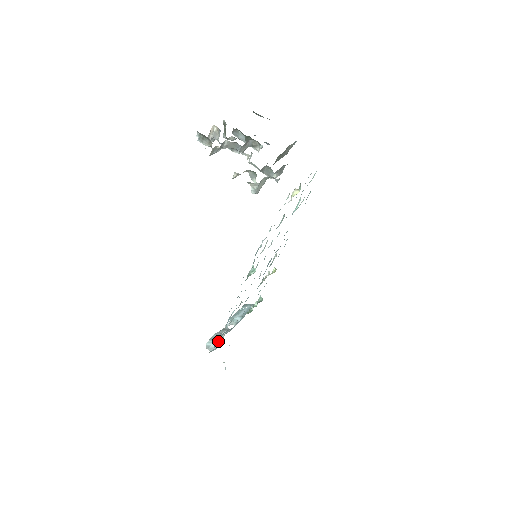
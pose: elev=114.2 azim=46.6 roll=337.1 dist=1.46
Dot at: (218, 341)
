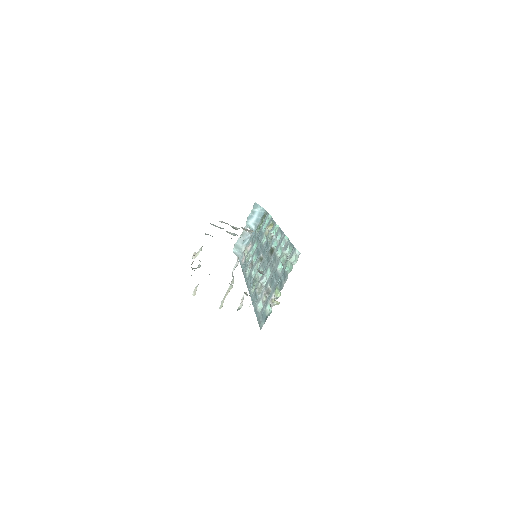
Dot at: (241, 252)
